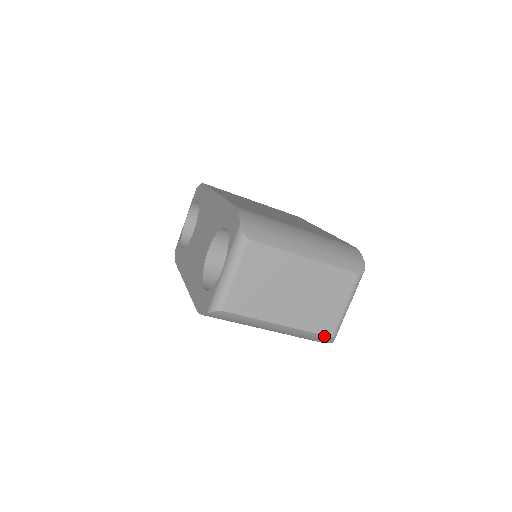
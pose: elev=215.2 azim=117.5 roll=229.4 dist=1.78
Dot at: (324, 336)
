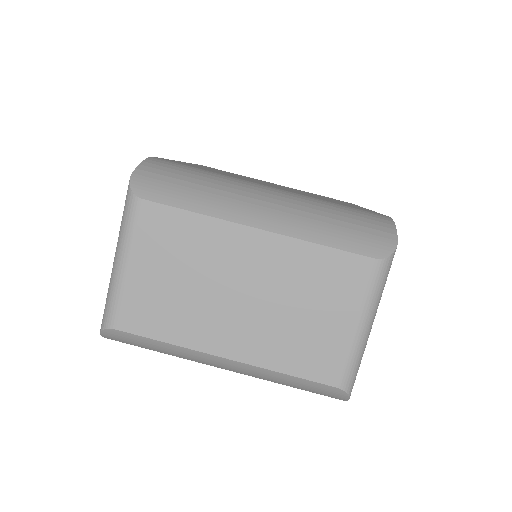
Dot at: (322, 385)
